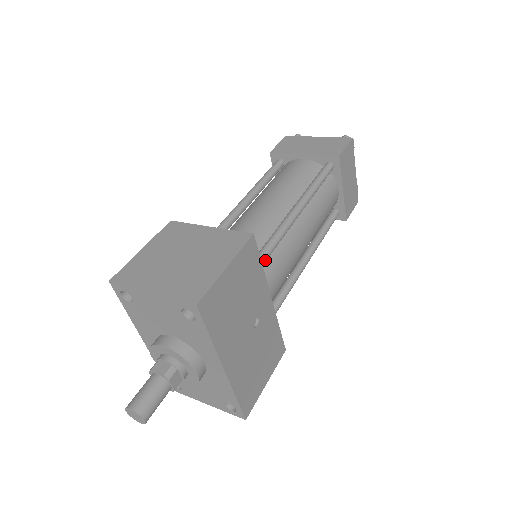
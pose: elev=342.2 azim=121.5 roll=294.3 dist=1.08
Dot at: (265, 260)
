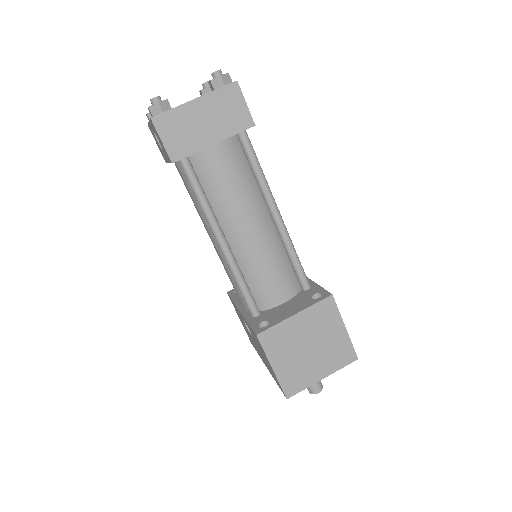
Dot at: (305, 274)
